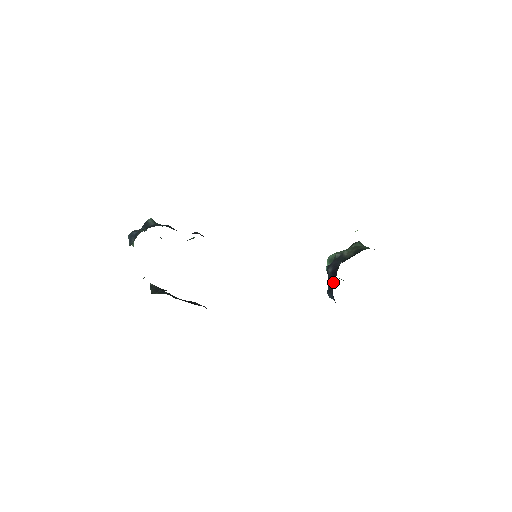
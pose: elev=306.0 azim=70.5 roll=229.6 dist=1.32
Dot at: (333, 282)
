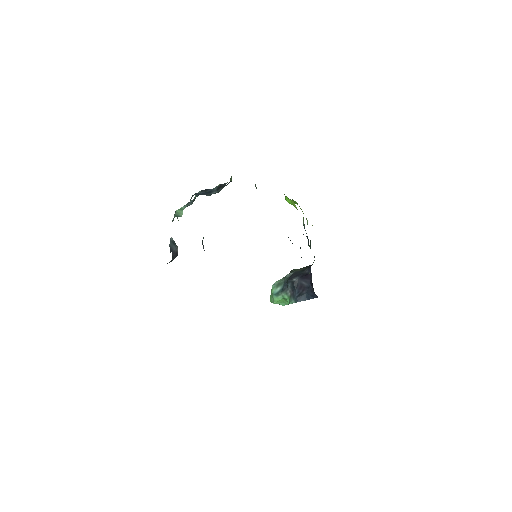
Dot at: (307, 282)
